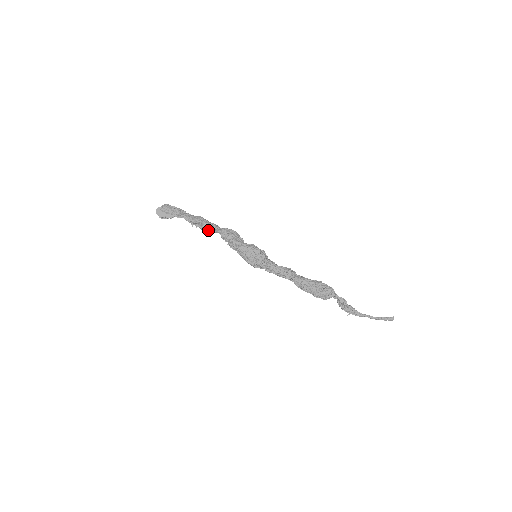
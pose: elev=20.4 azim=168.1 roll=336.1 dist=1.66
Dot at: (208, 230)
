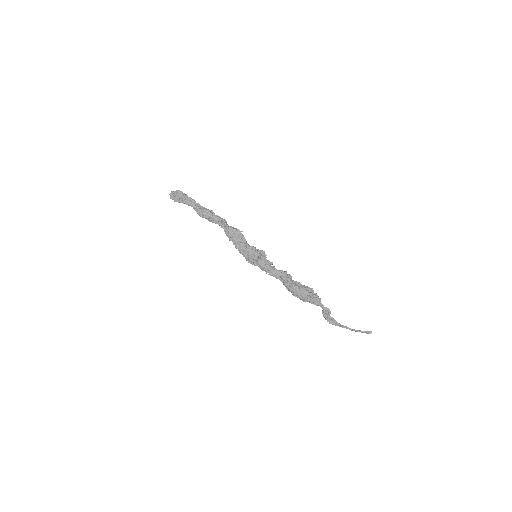
Dot at: (215, 223)
